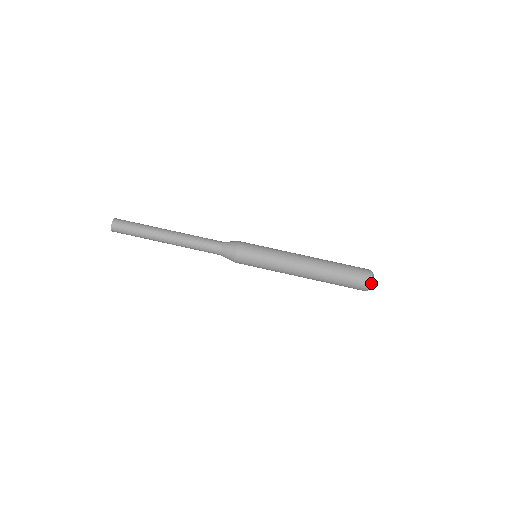
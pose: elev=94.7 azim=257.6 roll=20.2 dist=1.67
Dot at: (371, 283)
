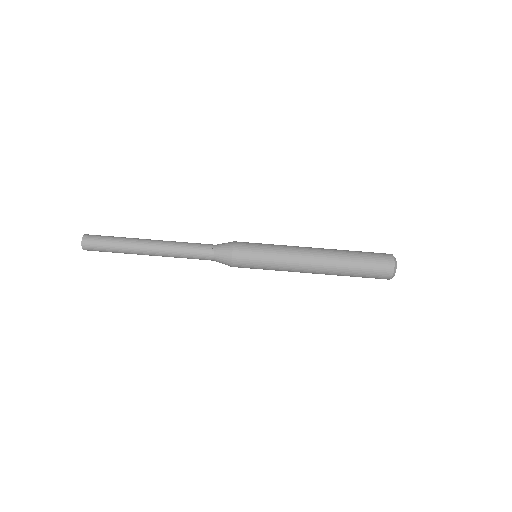
Dot at: (393, 275)
